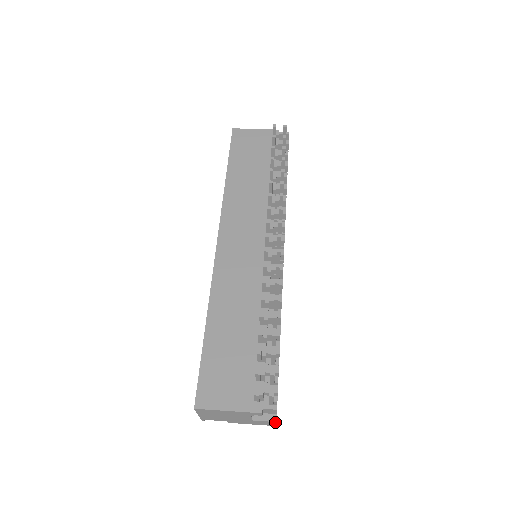
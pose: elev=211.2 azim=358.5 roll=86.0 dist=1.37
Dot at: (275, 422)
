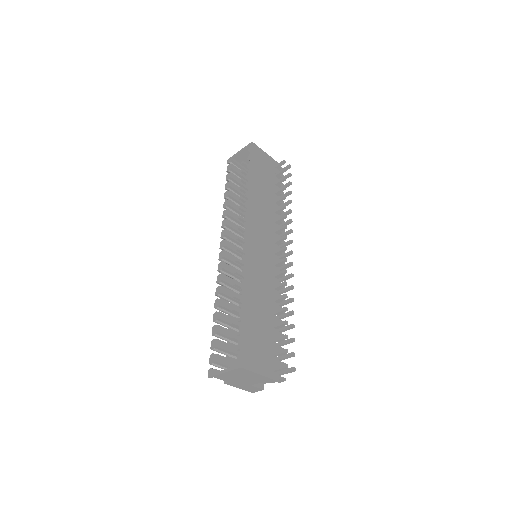
Dot at: occluded
